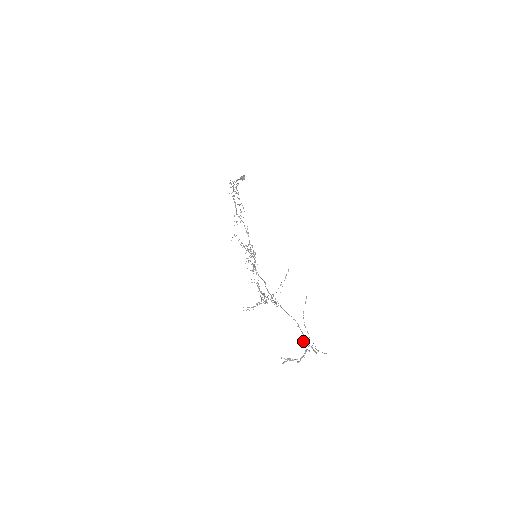
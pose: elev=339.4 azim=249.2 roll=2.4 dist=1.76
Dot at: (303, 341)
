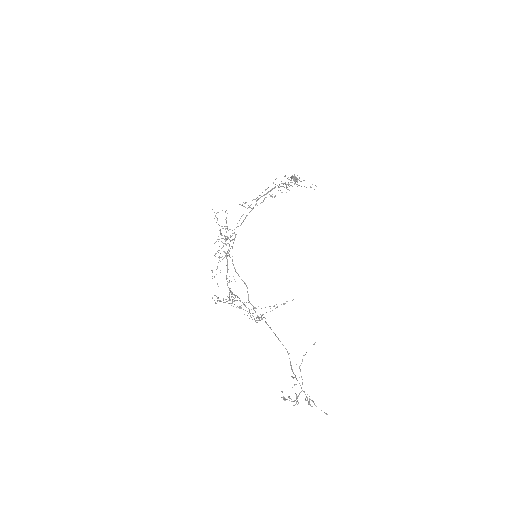
Dot at: (296, 384)
